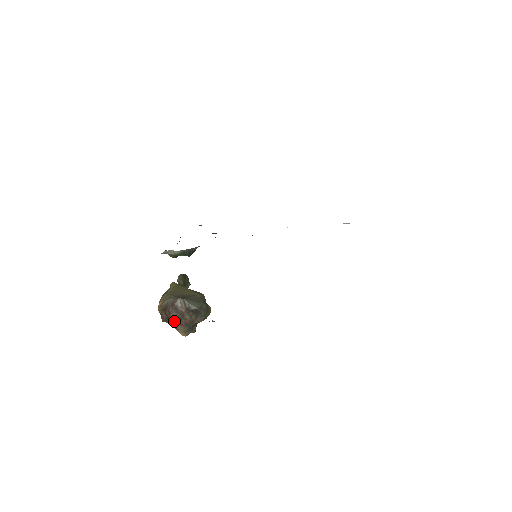
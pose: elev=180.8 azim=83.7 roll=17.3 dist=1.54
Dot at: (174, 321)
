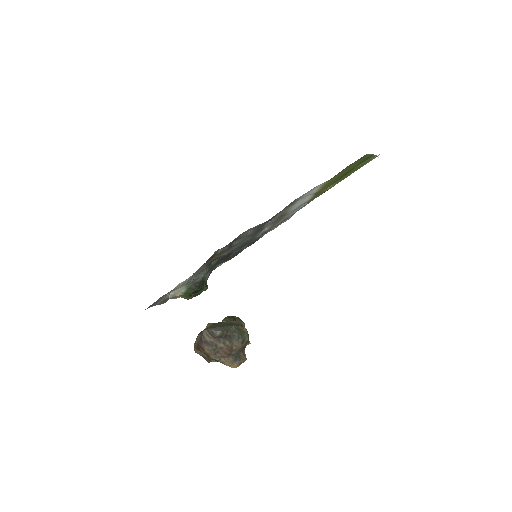
Dot at: (213, 356)
